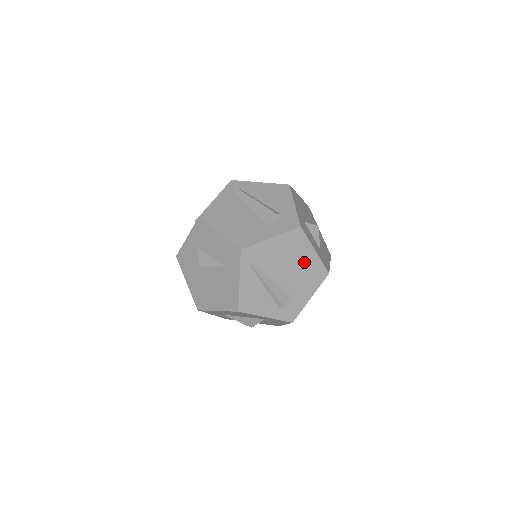
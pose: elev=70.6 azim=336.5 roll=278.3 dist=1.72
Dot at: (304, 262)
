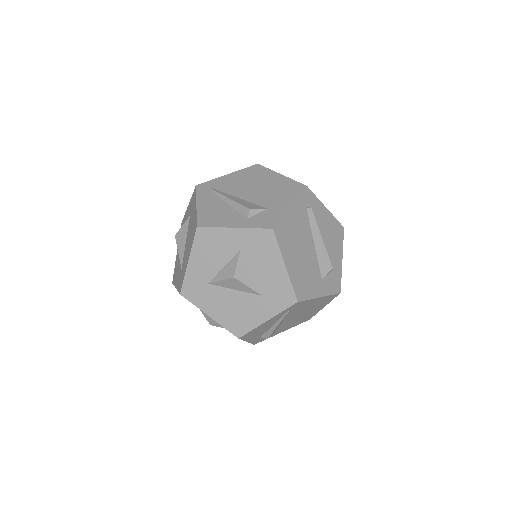
Dot at: (311, 312)
